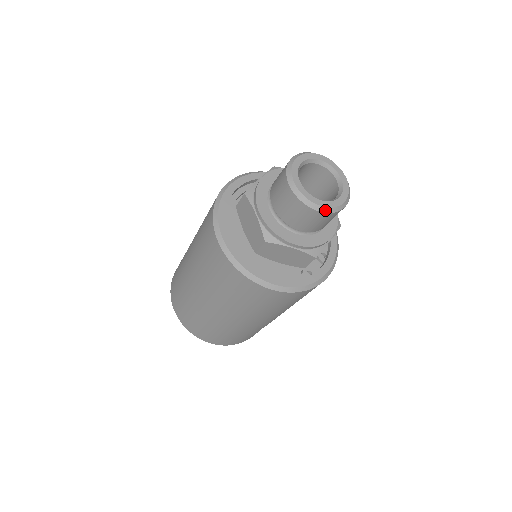
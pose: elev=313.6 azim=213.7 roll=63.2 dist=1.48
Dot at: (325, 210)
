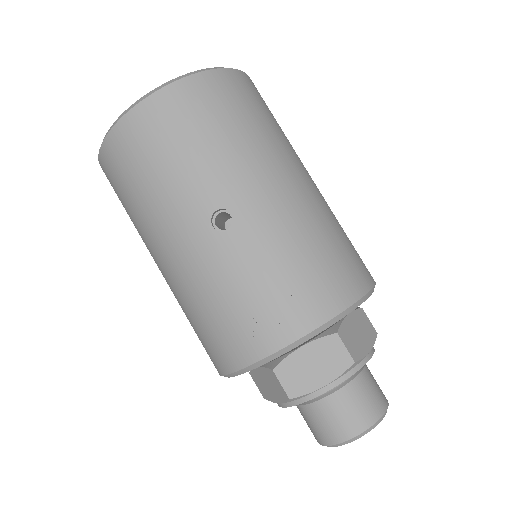
Dot at: occluded
